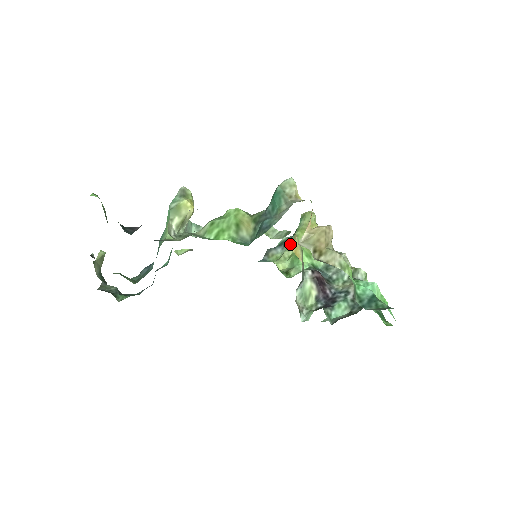
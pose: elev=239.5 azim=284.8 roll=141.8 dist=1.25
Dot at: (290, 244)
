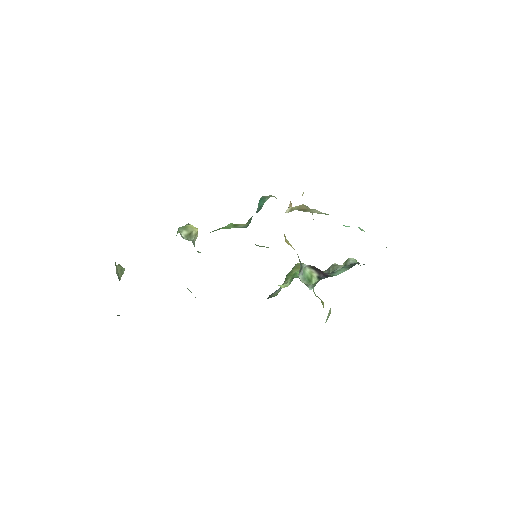
Dot at: (287, 277)
